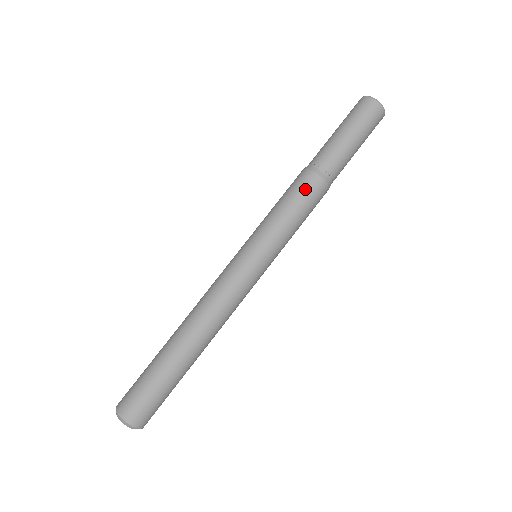
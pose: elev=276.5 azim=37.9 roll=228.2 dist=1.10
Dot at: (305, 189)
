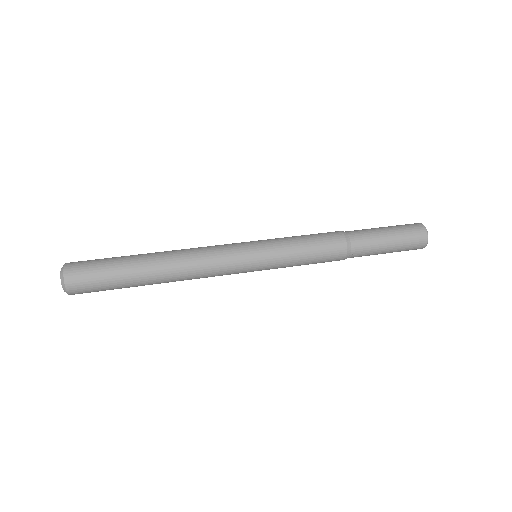
Dot at: (324, 233)
